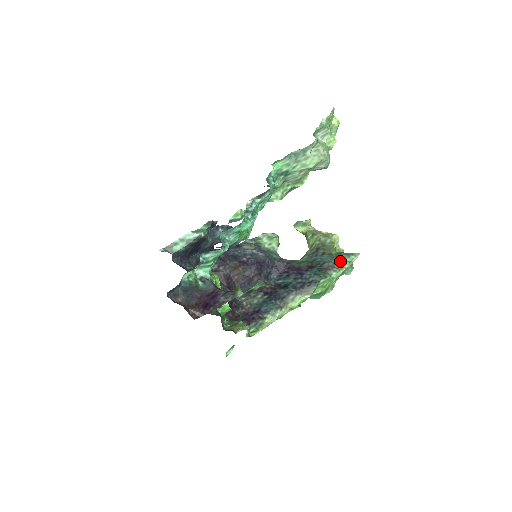
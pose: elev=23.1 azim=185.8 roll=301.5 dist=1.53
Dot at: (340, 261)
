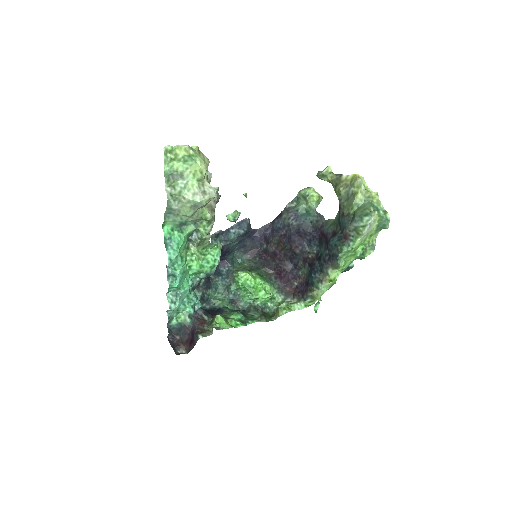
Dot at: (354, 226)
